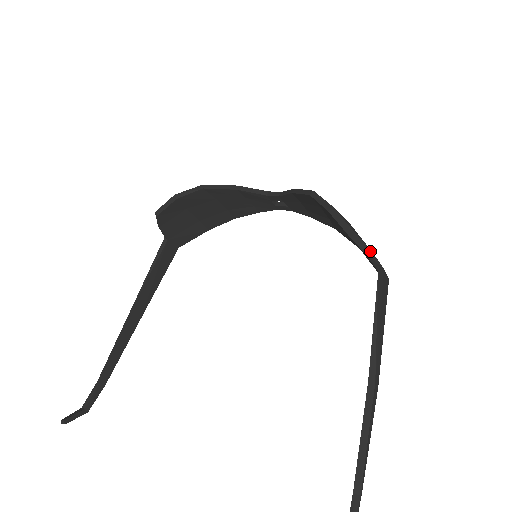
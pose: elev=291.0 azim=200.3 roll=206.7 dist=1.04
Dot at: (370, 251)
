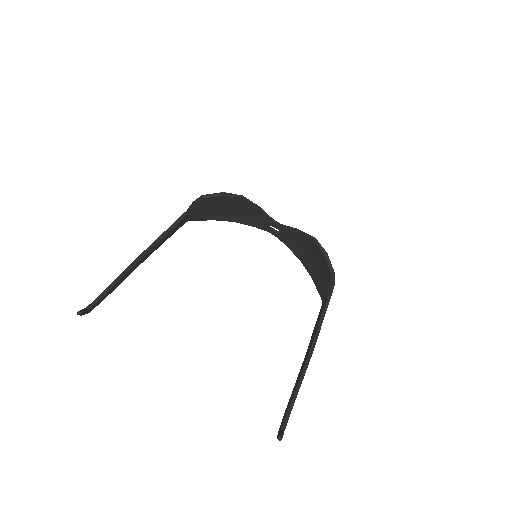
Dot at: (334, 285)
